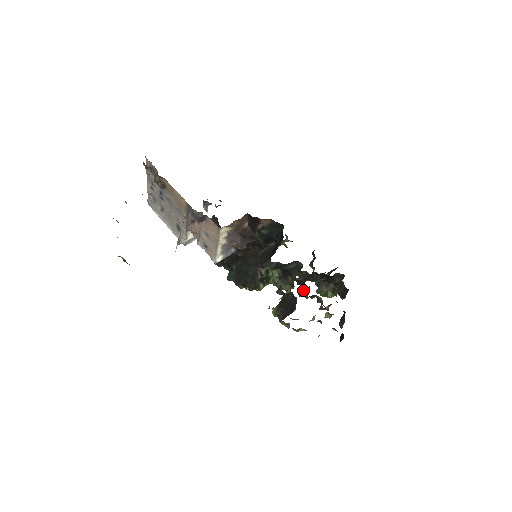
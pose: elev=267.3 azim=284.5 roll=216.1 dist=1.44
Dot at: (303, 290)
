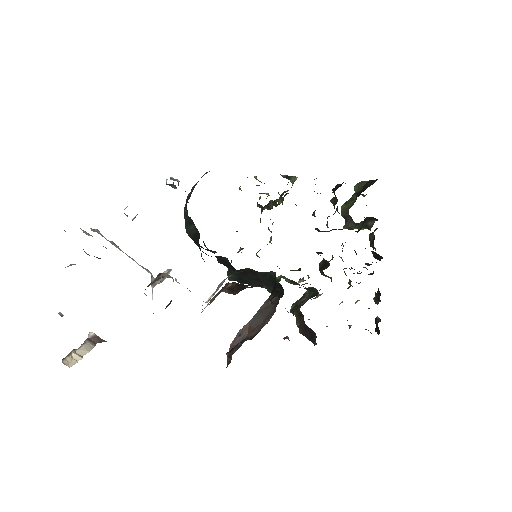
Dot at: (324, 275)
